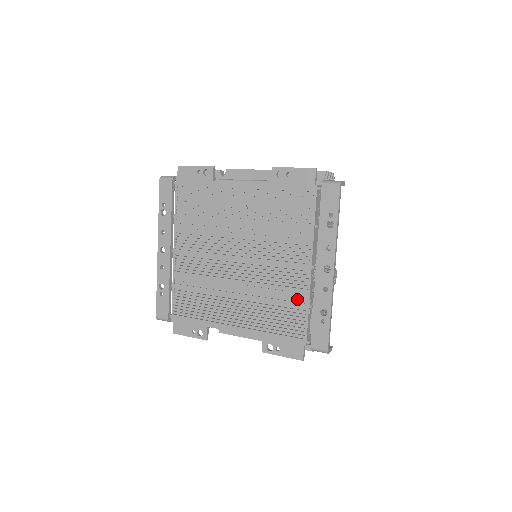
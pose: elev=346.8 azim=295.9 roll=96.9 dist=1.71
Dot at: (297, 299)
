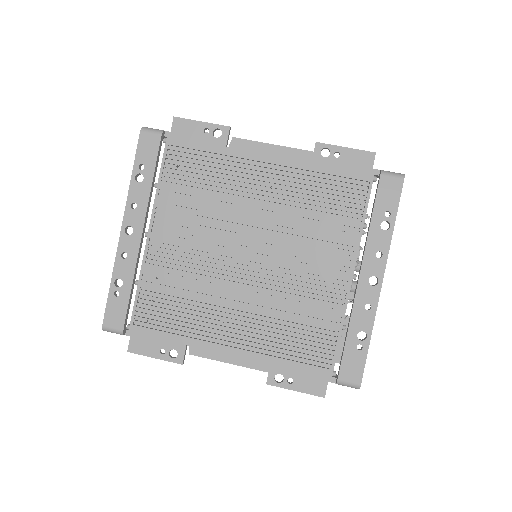
Dot at: (327, 316)
